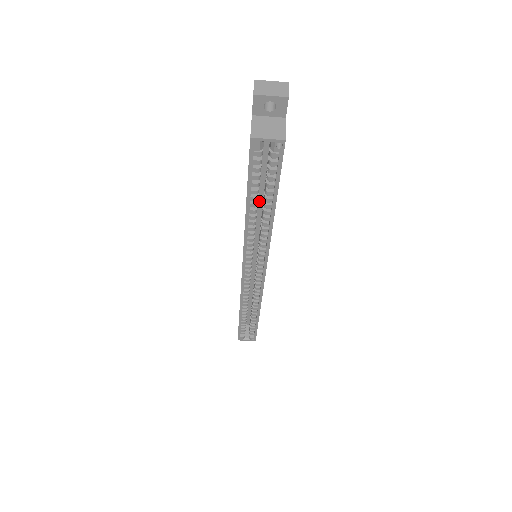
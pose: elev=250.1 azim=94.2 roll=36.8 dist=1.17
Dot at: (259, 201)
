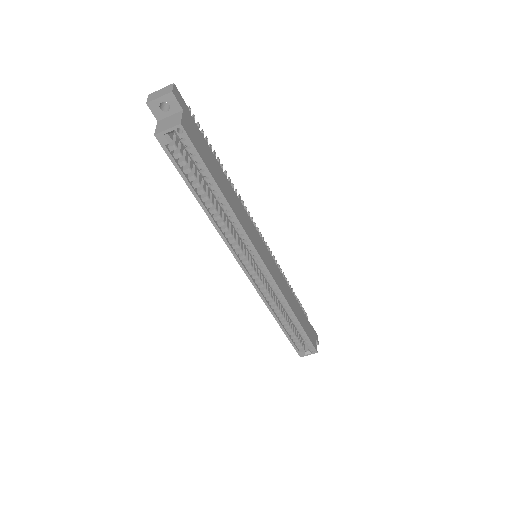
Dot at: occluded
